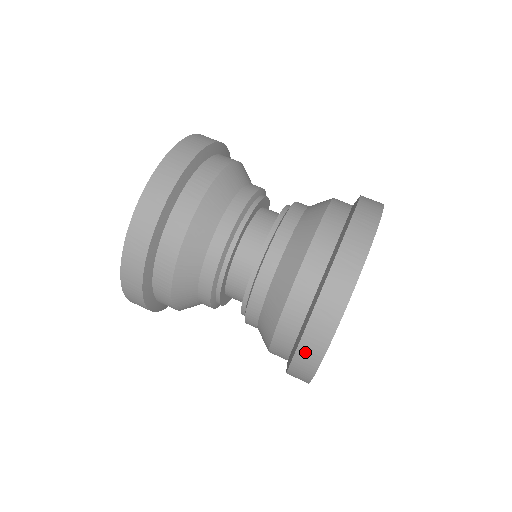
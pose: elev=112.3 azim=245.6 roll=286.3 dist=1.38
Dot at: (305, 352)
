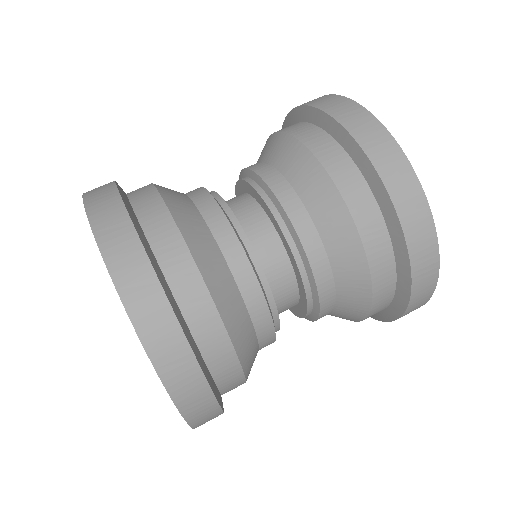
Dot at: (412, 309)
